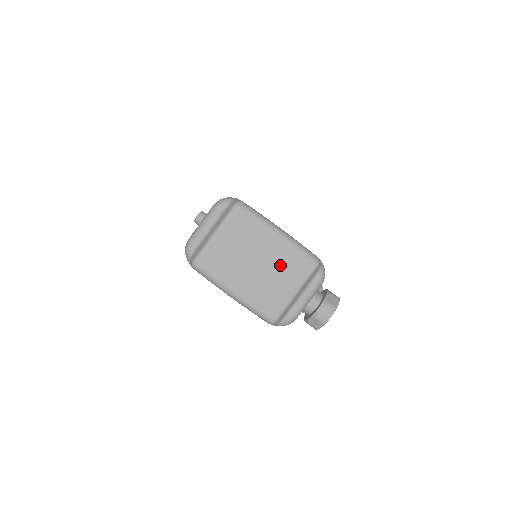
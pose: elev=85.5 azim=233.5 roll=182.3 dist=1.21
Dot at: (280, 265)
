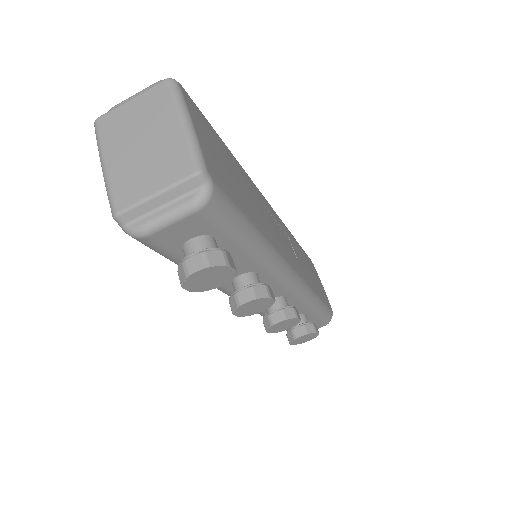
Dot at: (161, 156)
